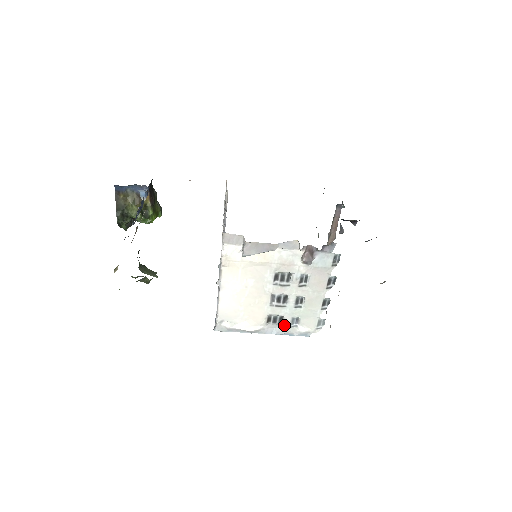
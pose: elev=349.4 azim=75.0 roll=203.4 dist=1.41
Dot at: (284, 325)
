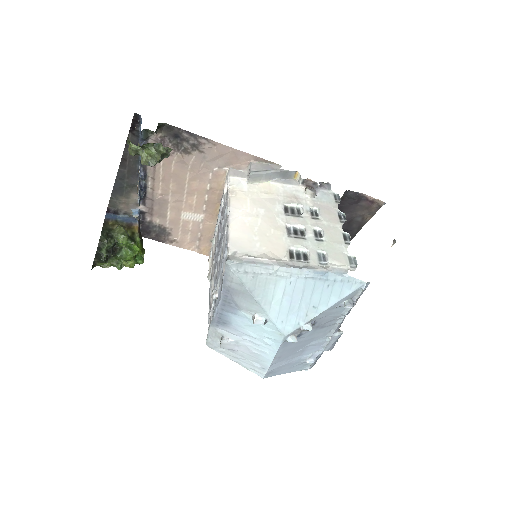
Dot at: (311, 261)
